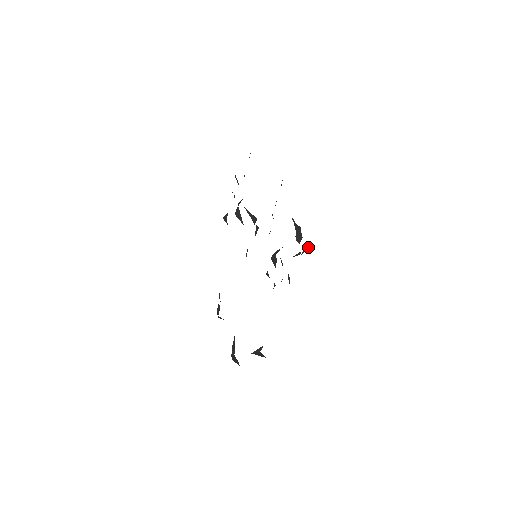
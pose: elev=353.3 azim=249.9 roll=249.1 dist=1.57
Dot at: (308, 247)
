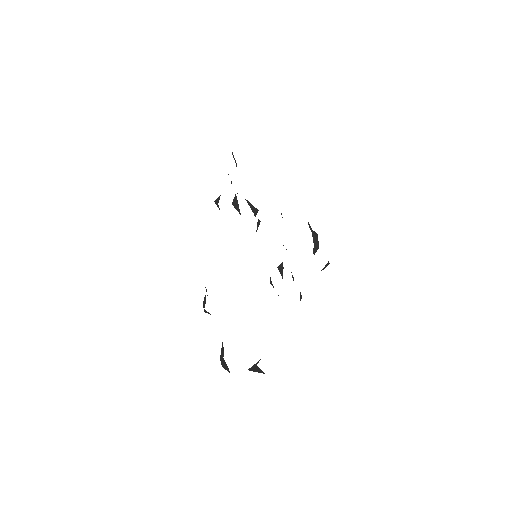
Dot at: (328, 264)
